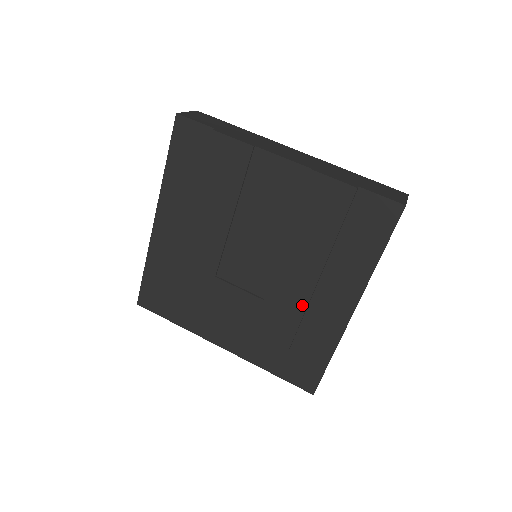
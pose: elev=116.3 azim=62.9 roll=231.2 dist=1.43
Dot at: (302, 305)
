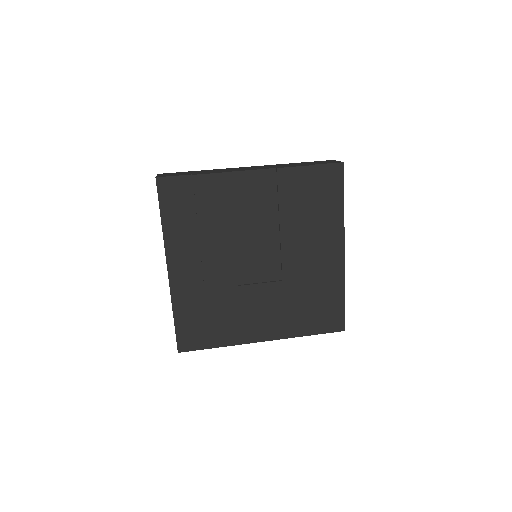
Dot at: (310, 267)
